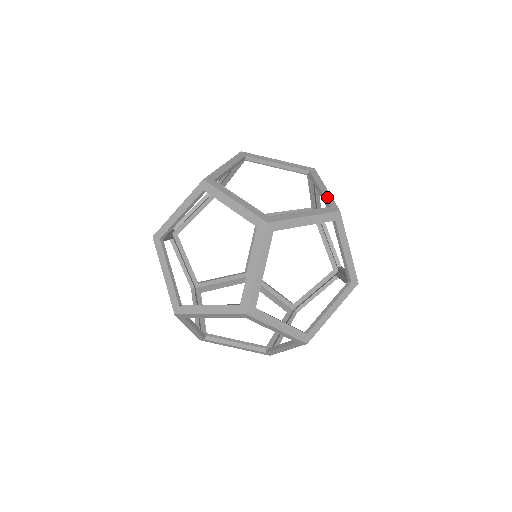
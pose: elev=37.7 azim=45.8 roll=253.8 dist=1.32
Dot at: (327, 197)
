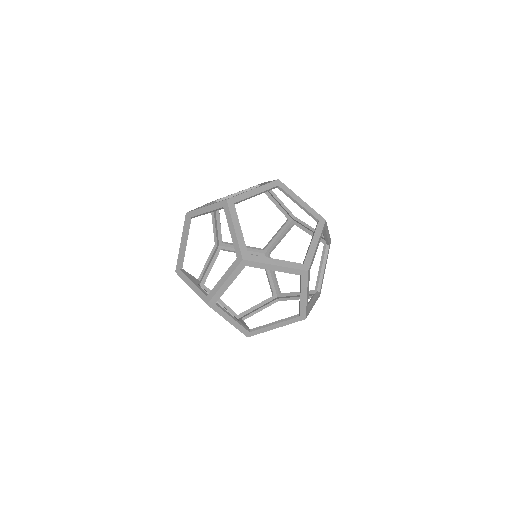
Dot at: occluded
